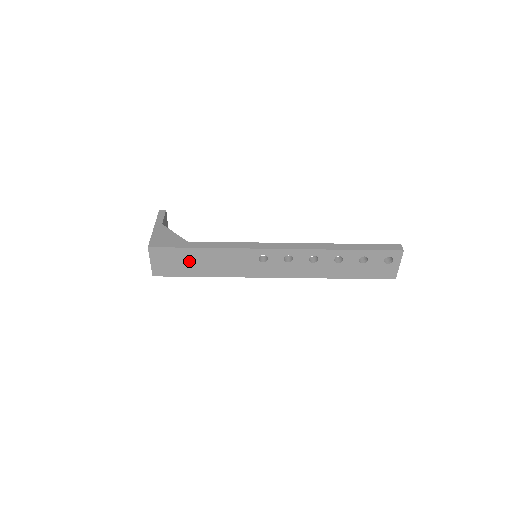
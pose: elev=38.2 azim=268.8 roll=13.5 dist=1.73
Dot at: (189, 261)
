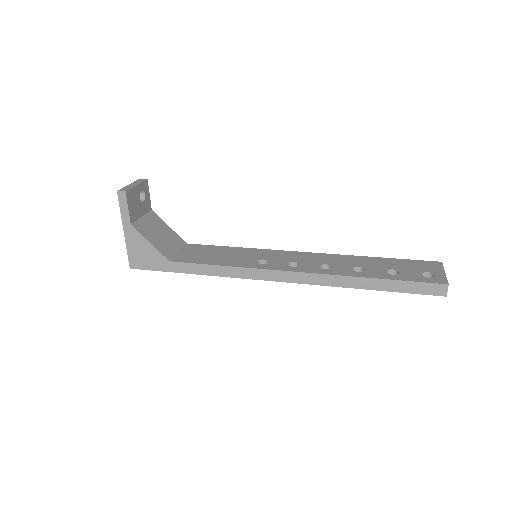
Dot at: occluded
